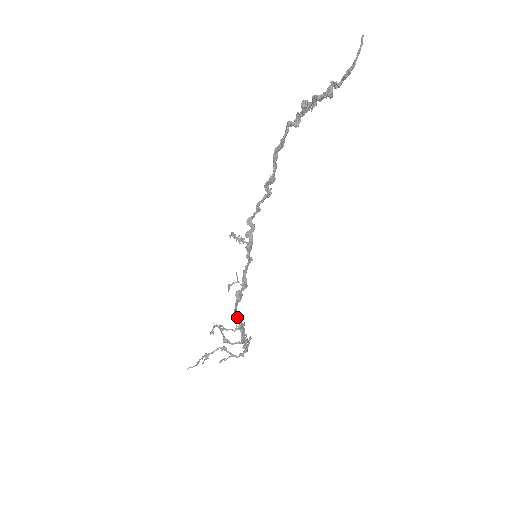
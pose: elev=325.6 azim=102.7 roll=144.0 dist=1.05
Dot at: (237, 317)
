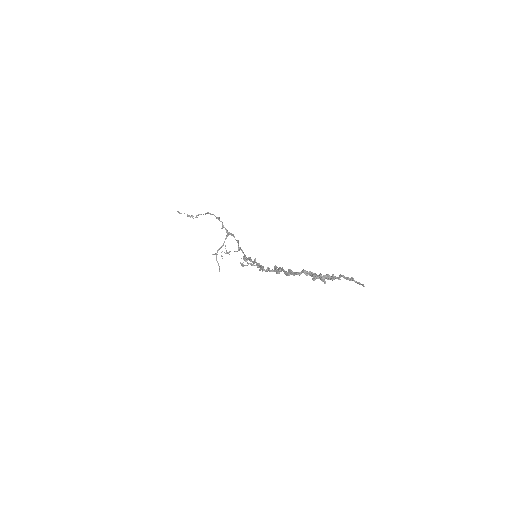
Dot at: occluded
